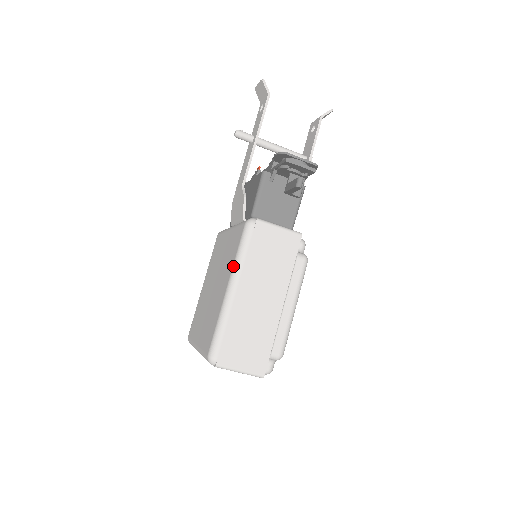
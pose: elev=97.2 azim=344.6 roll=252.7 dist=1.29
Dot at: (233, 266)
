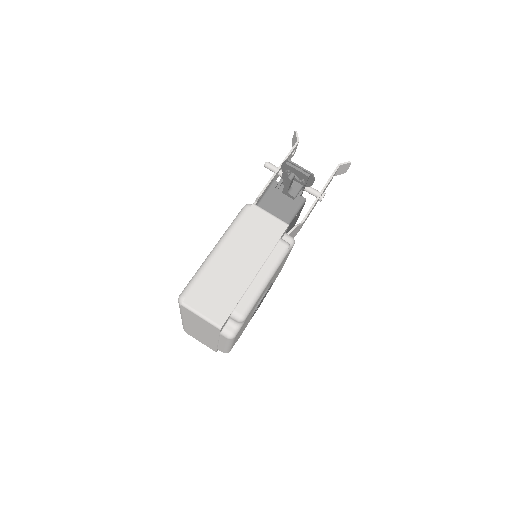
Dot at: (223, 234)
